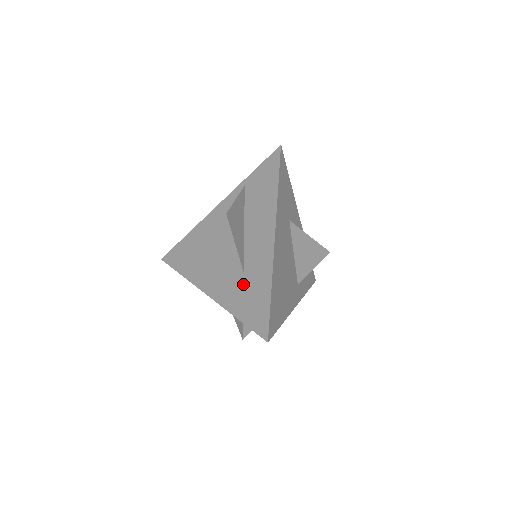
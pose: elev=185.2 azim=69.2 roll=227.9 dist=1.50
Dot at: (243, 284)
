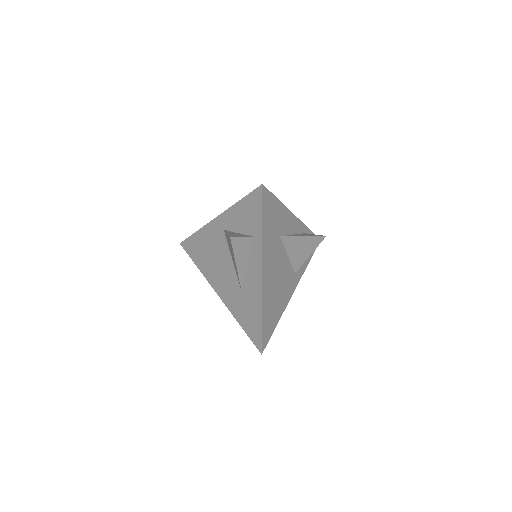
Dot at: (242, 301)
